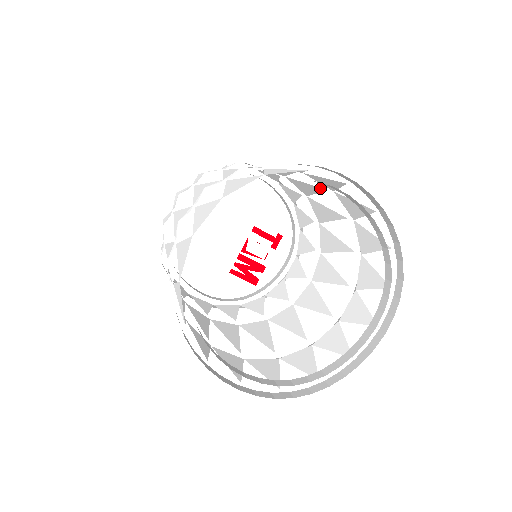
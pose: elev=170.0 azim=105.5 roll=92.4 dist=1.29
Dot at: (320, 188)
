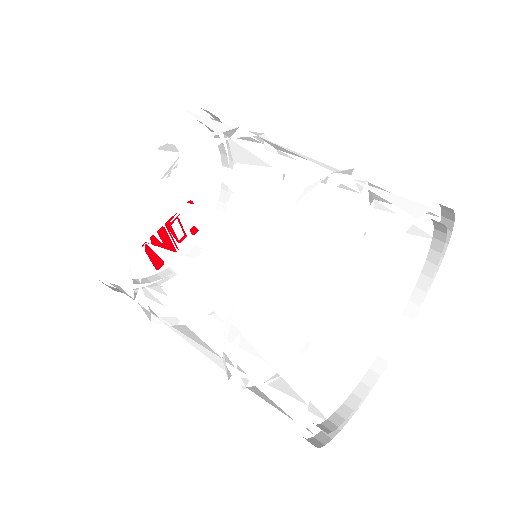
Dot at: occluded
